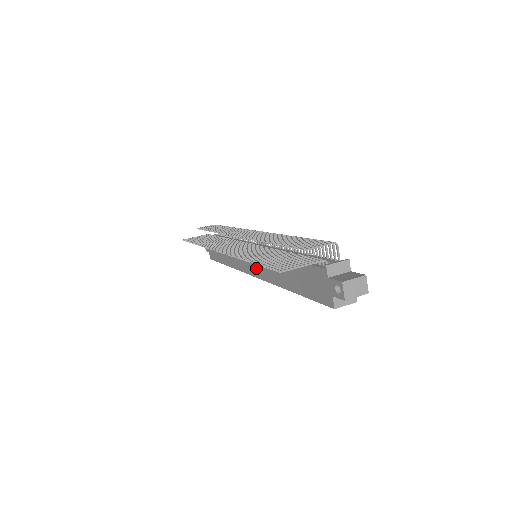
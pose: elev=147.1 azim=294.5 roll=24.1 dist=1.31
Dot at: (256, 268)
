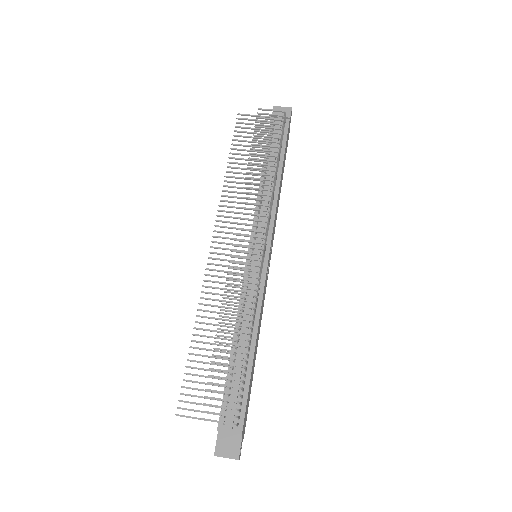
Dot at: occluded
